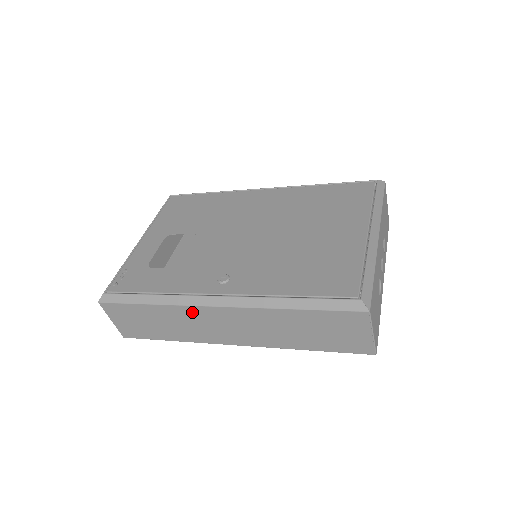
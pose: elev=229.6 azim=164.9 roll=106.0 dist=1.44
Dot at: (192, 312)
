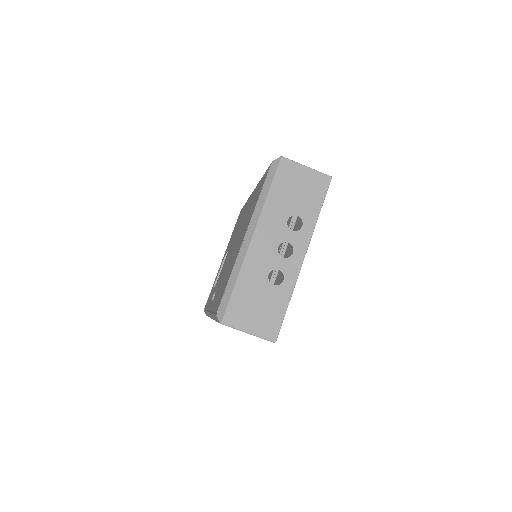
Dot at: occluded
